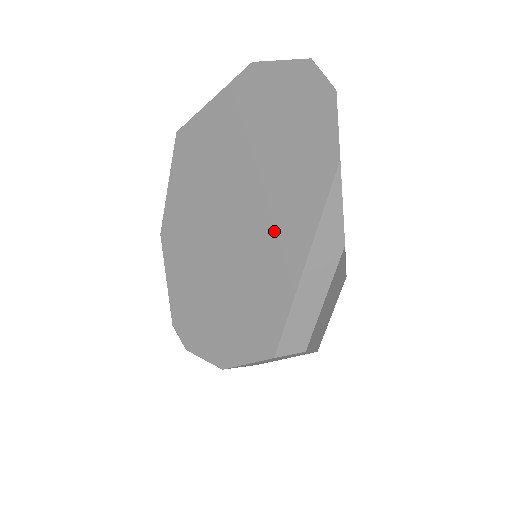
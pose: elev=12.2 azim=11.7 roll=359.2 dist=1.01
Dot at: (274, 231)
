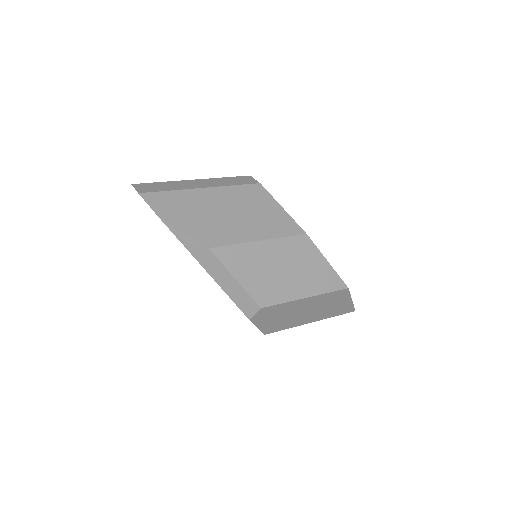
Dot at: occluded
